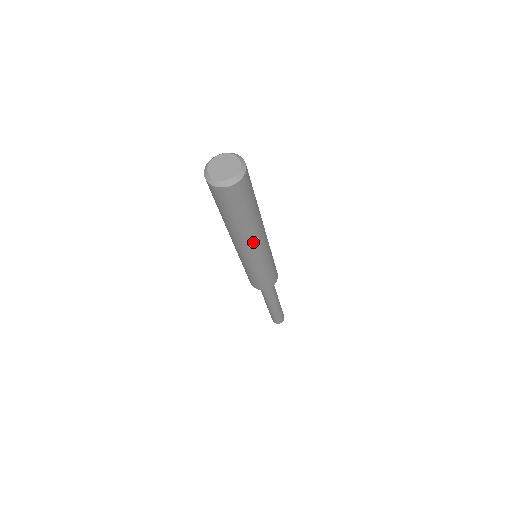
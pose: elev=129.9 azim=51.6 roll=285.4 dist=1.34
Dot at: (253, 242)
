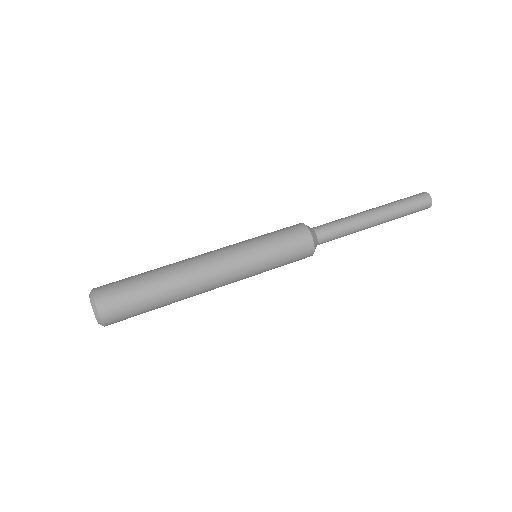
Dot at: occluded
